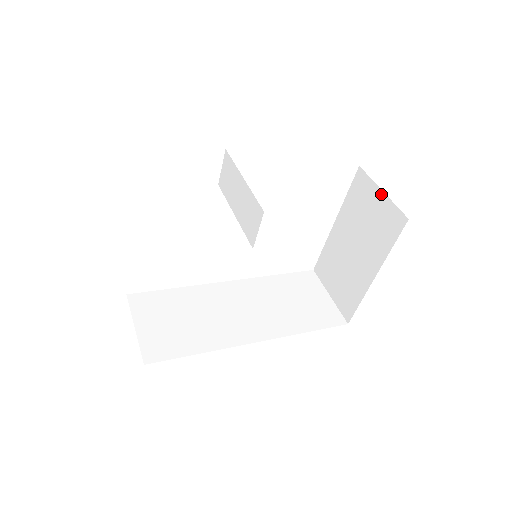
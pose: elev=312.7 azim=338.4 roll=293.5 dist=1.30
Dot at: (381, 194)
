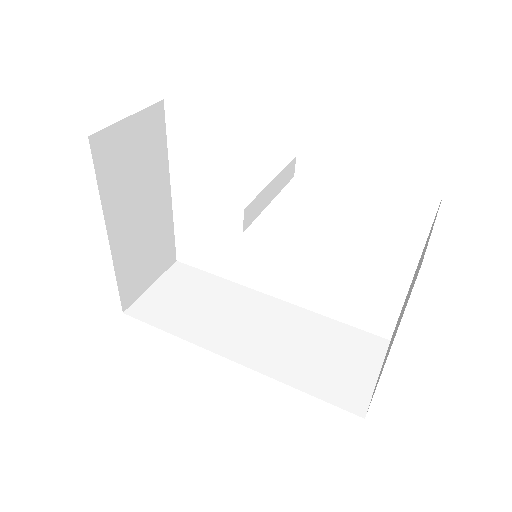
Dot at: occluded
